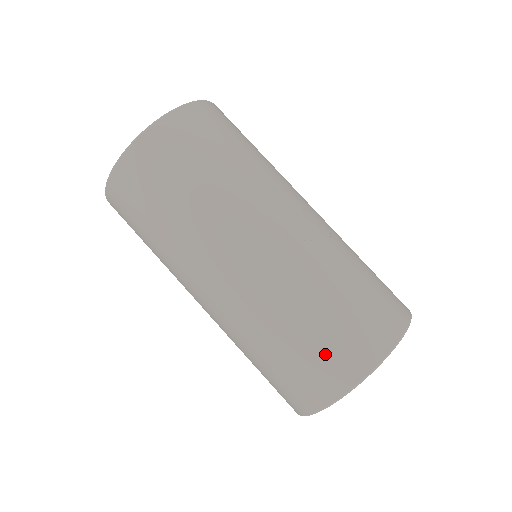
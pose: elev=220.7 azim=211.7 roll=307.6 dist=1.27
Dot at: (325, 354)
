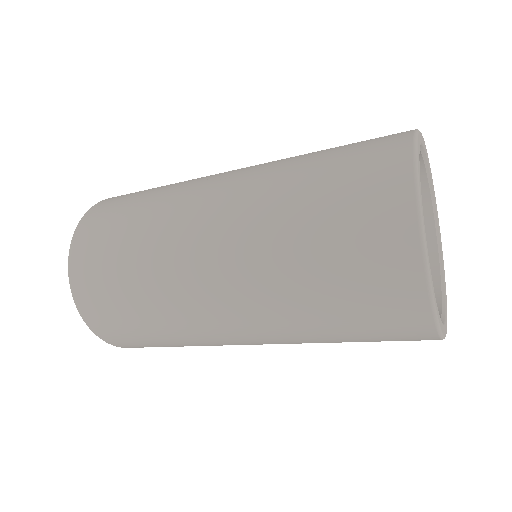
Dot at: (354, 198)
